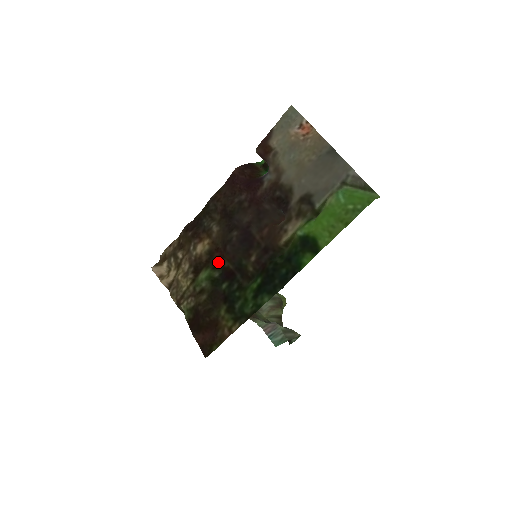
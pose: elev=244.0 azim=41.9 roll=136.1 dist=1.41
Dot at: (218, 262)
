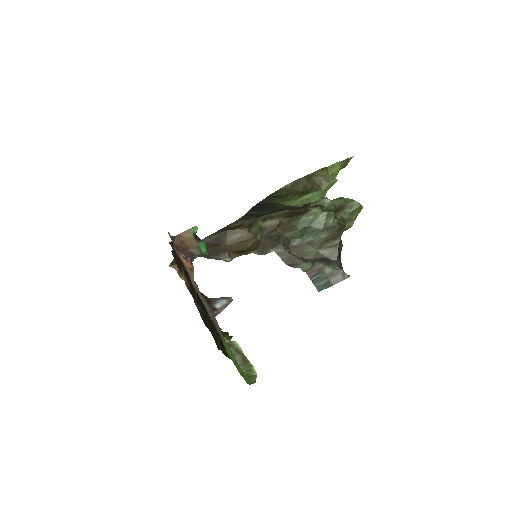
Dot at: occluded
